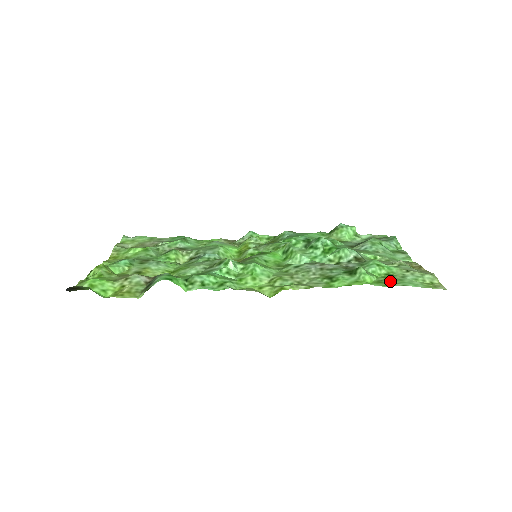
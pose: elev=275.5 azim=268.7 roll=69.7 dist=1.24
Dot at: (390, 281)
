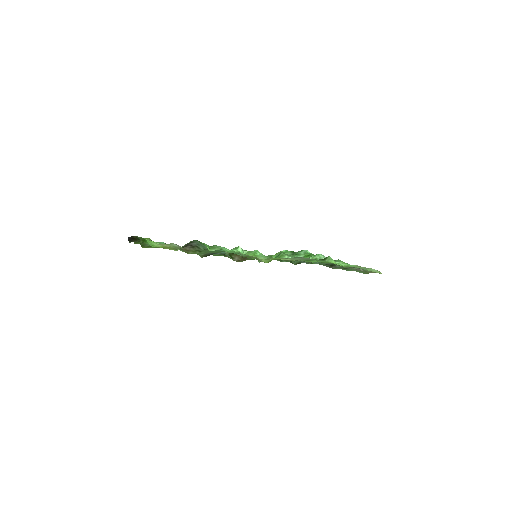
Dot at: occluded
